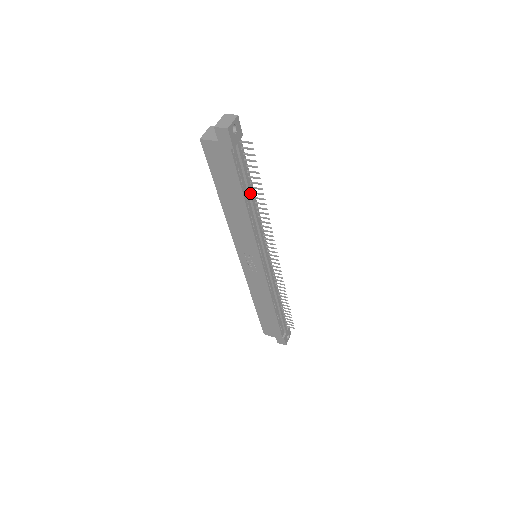
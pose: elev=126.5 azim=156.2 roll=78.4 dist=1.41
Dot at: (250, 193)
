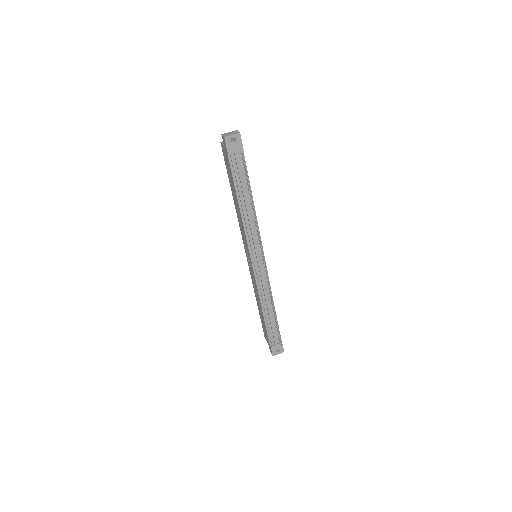
Dot at: (244, 196)
